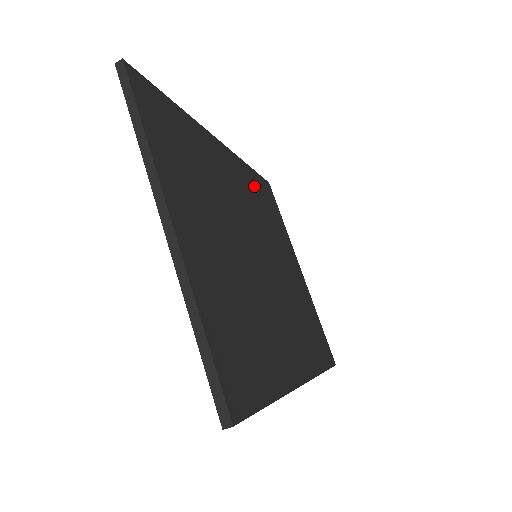
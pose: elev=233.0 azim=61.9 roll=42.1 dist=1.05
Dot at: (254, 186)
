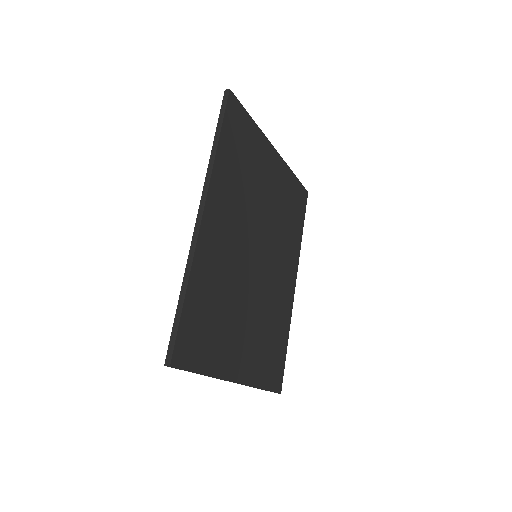
Dot at: (230, 166)
